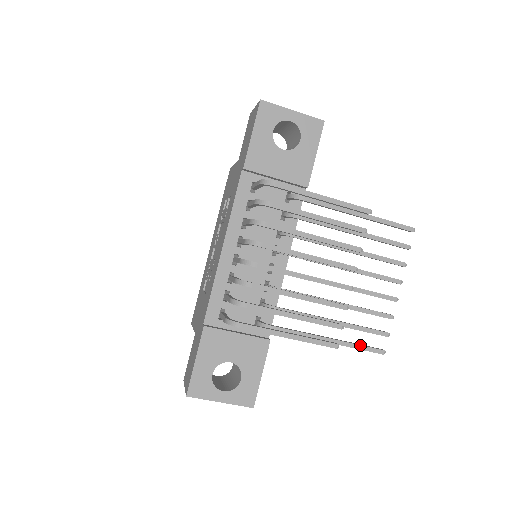
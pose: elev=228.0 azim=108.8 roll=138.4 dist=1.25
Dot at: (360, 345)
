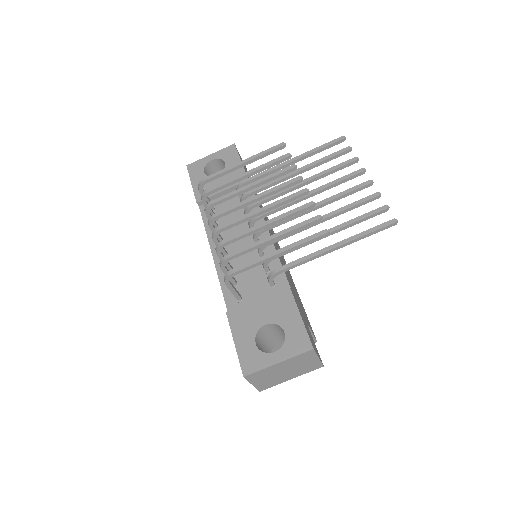
Dot at: (366, 230)
